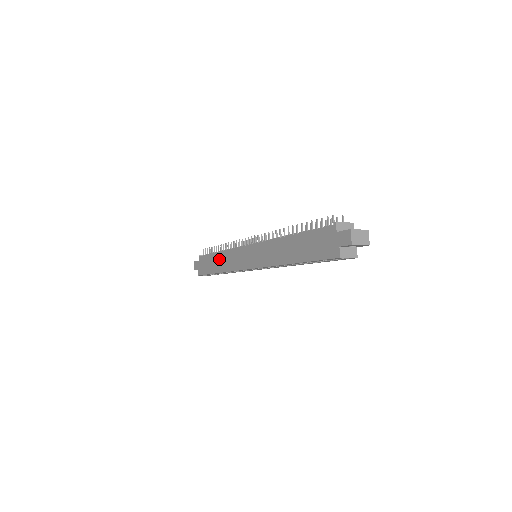
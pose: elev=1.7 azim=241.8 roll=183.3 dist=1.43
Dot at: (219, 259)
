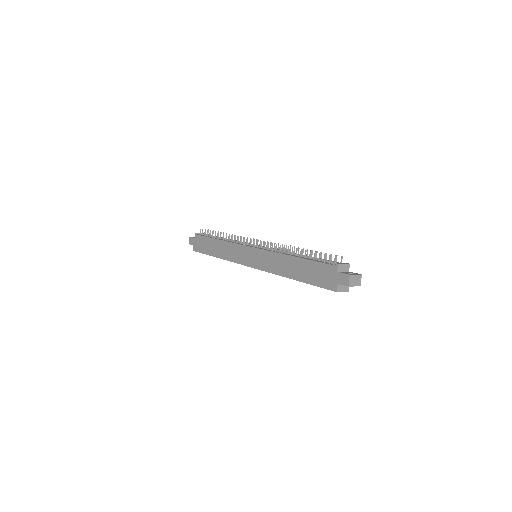
Dot at: (218, 246)
